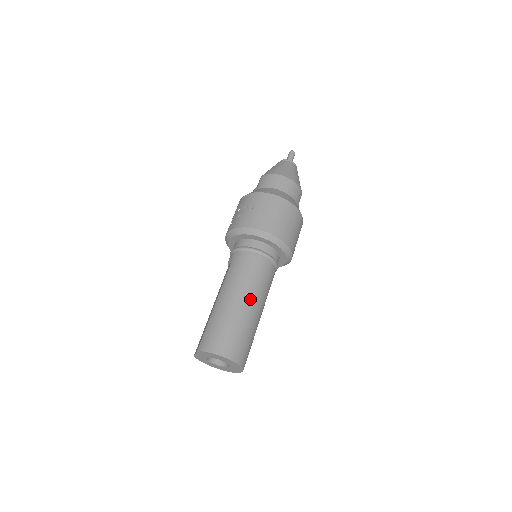
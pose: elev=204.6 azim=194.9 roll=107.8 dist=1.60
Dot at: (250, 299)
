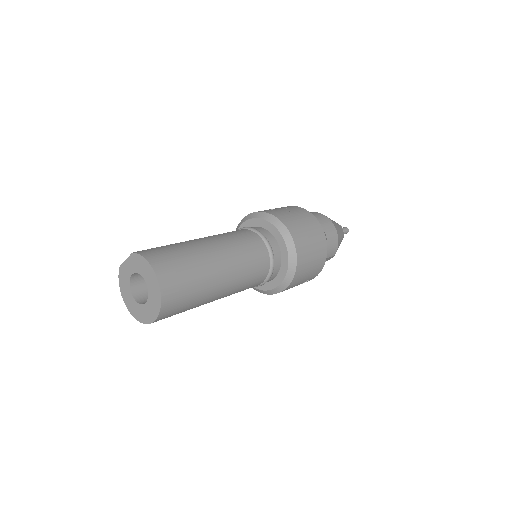
Dot at: (226, 263)
